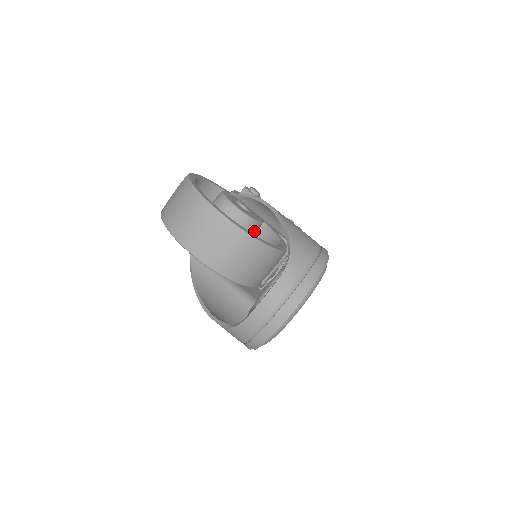
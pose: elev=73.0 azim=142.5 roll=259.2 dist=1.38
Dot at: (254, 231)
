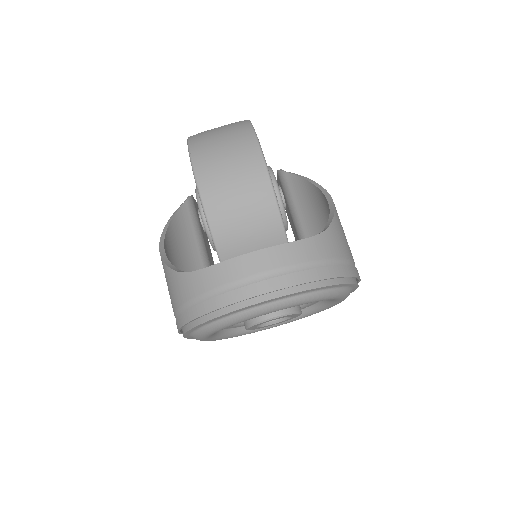
Dot at: occluded
